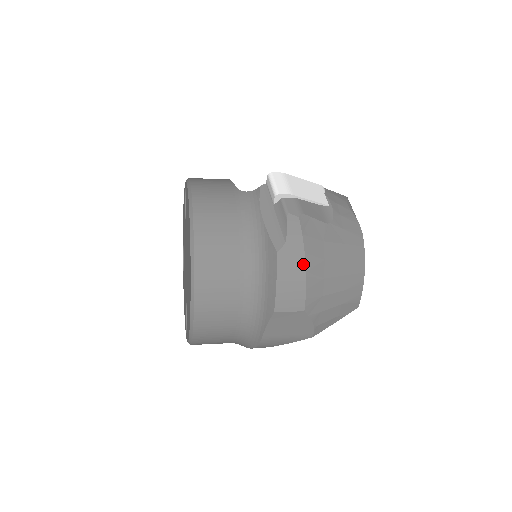
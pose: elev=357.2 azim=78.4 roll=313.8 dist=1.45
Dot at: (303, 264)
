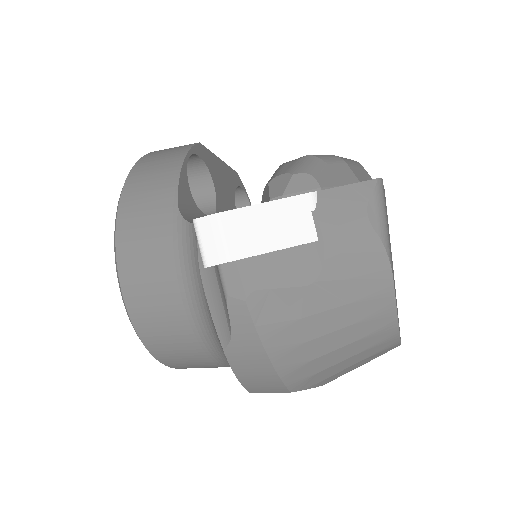
Dot at: (266, 360)
